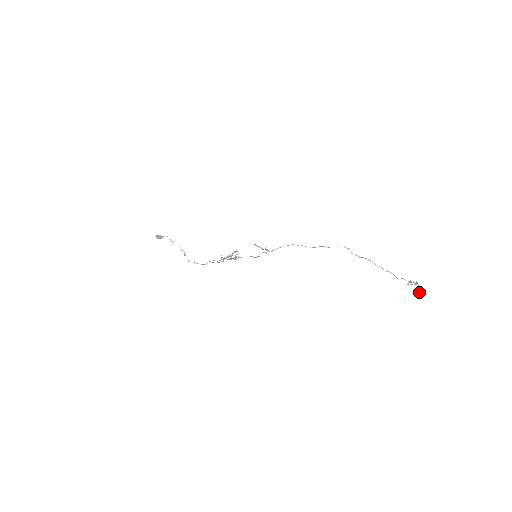
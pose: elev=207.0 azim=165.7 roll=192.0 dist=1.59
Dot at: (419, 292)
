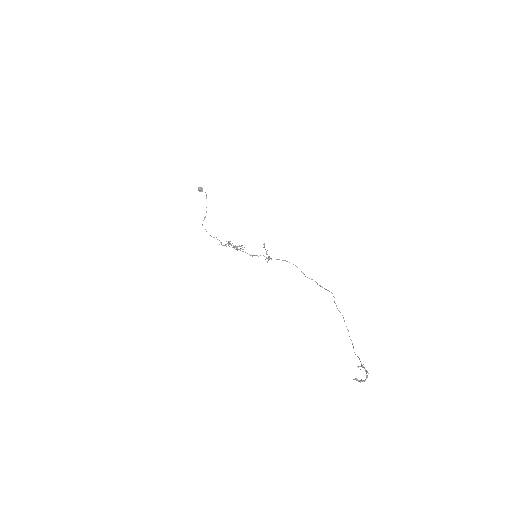
Dot at: (363, 380)
